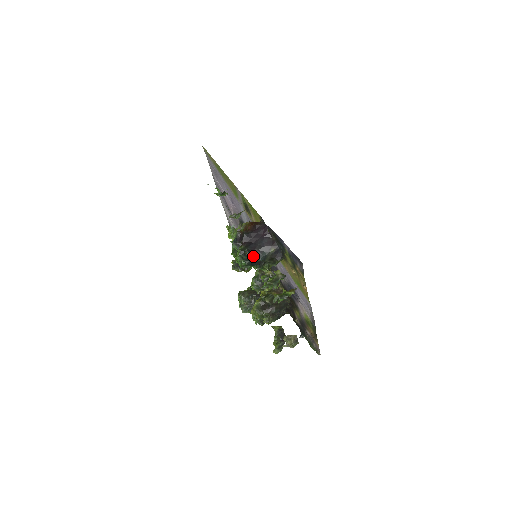
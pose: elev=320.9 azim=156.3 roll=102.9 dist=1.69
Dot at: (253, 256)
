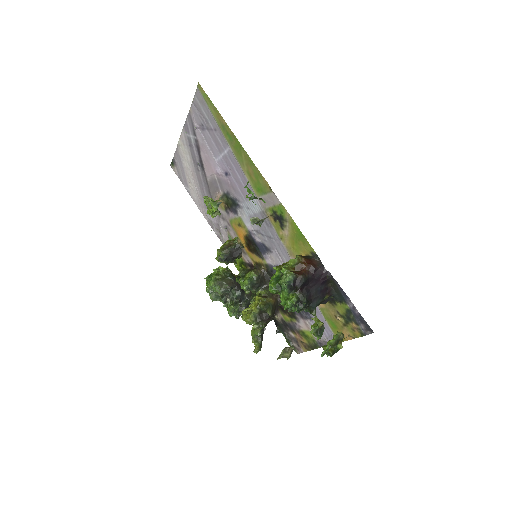
Dot at: (308, 305)
